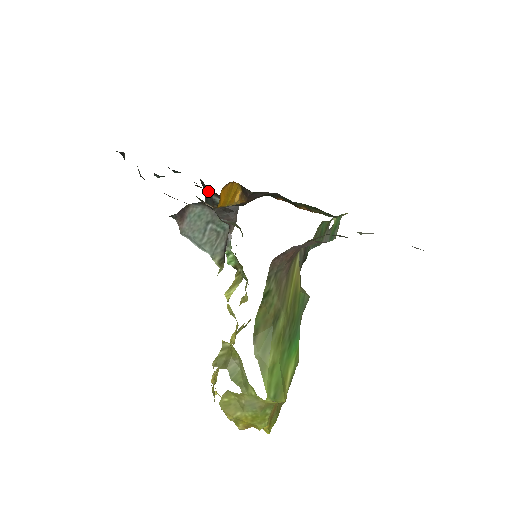
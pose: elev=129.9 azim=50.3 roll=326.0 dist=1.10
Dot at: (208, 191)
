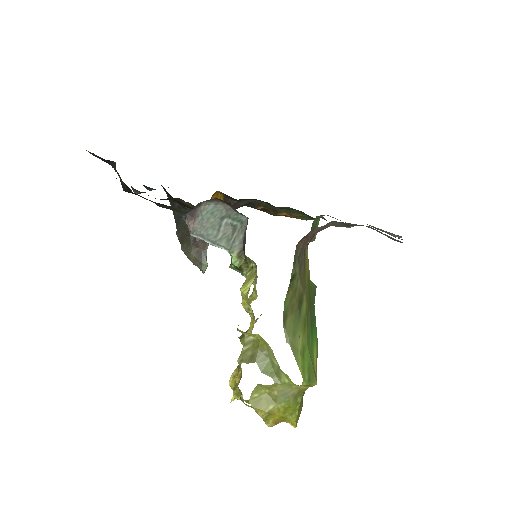
Dot at: occluded
